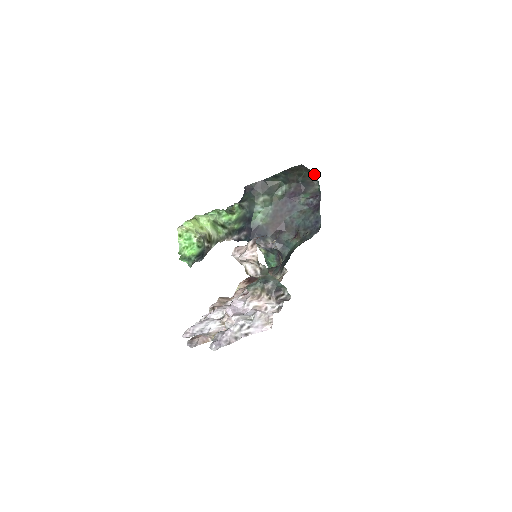
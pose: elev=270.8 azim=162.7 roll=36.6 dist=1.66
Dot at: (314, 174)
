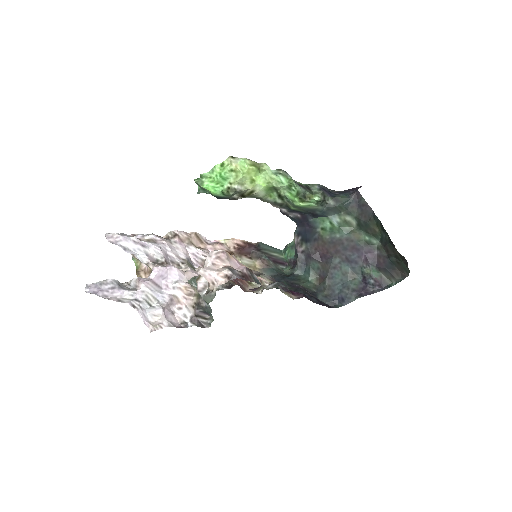
Dot at: (408, 273)
